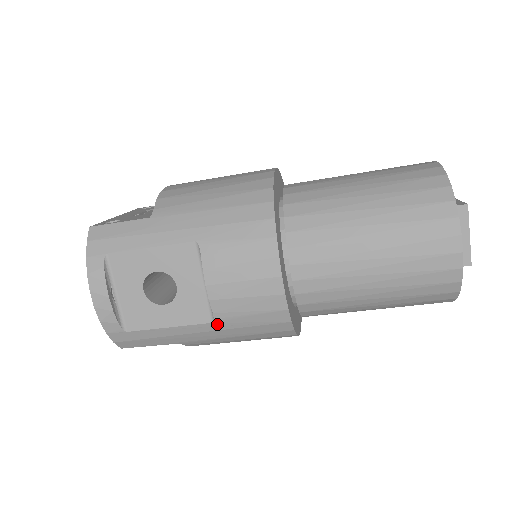
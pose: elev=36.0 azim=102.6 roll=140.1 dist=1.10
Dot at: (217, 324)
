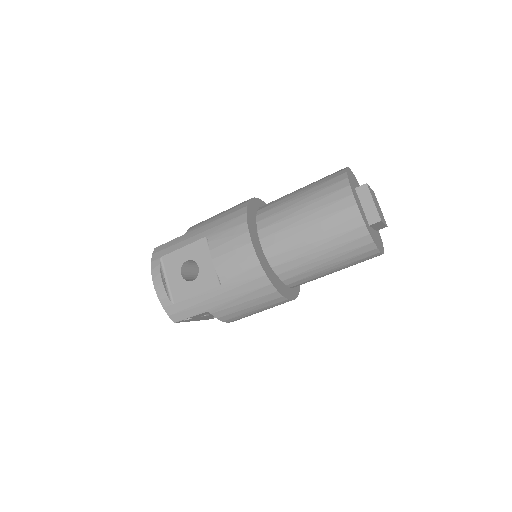
Dot at: (223, 286)
